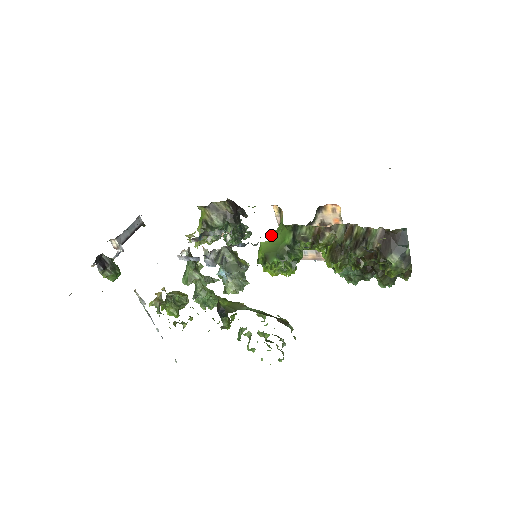
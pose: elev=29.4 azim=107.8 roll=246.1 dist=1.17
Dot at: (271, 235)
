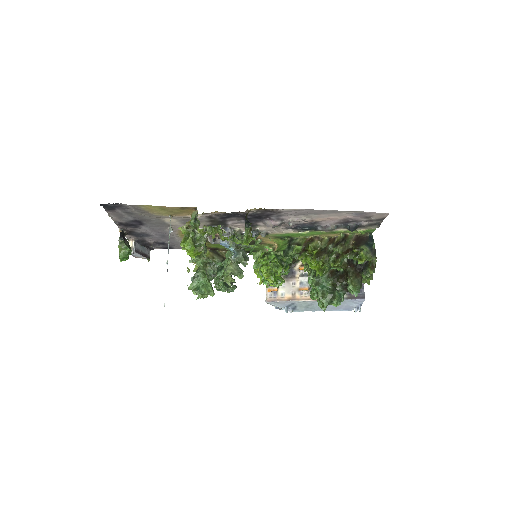
Dot at: occluded
